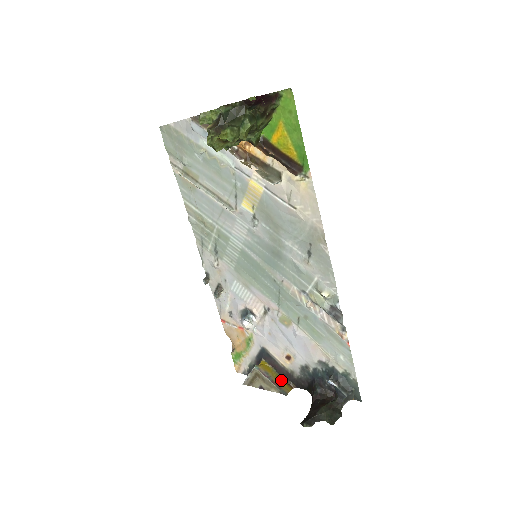
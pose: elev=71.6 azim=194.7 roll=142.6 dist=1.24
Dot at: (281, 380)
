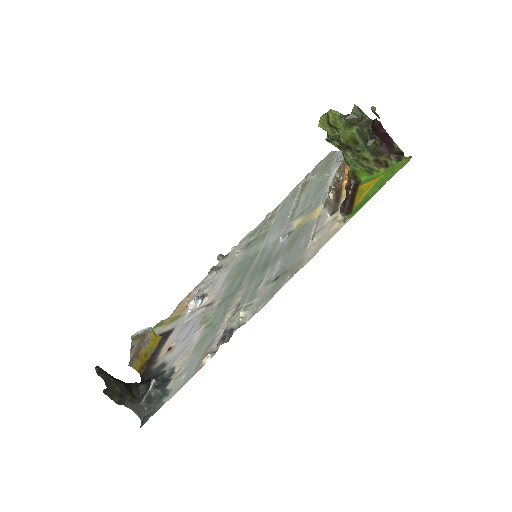
Dot at: (145, 358)
